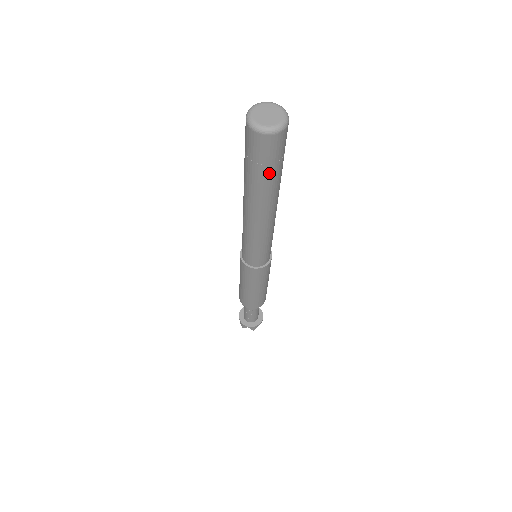
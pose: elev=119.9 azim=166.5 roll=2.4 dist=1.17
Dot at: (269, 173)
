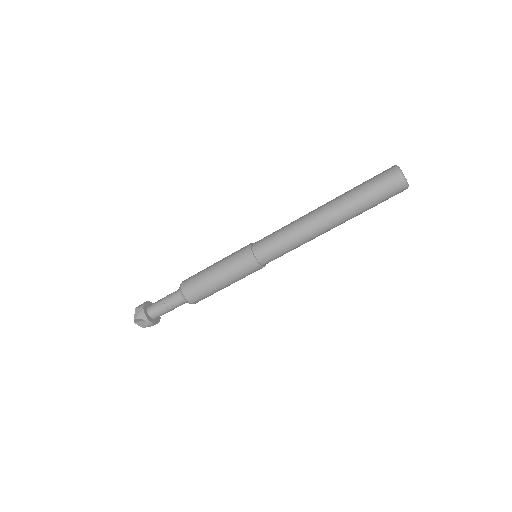
Dot at: (372, 204)
